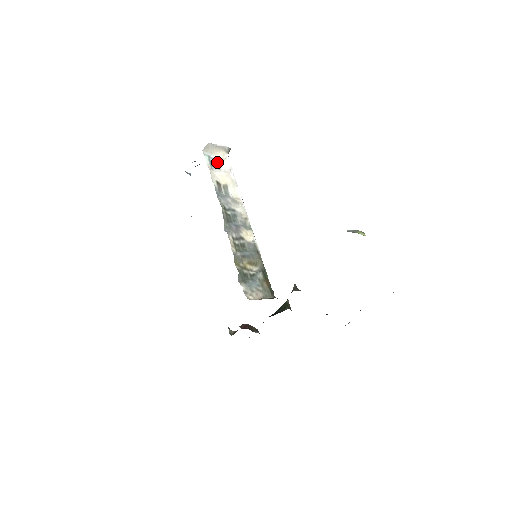
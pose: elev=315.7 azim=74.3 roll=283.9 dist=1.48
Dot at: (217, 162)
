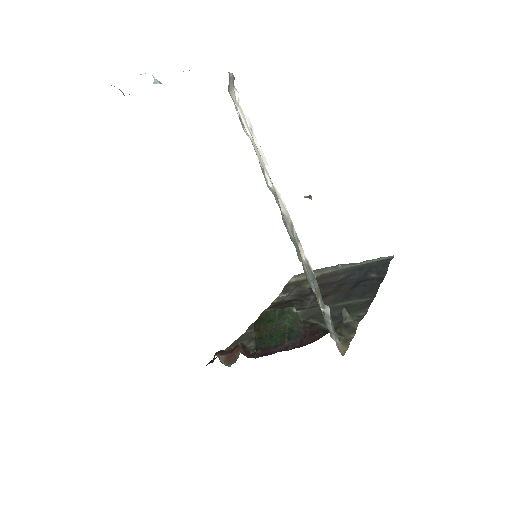
Dot at: (237, 113)
